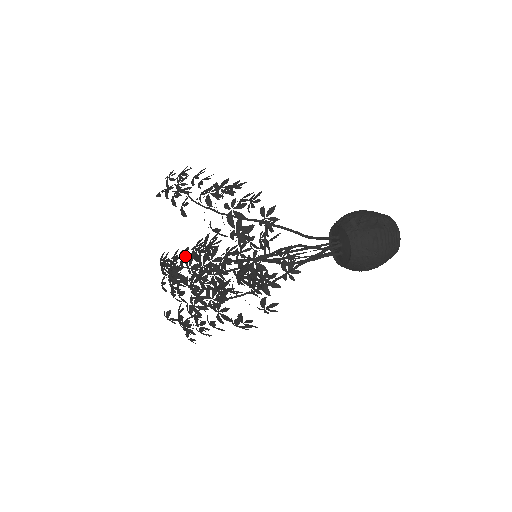
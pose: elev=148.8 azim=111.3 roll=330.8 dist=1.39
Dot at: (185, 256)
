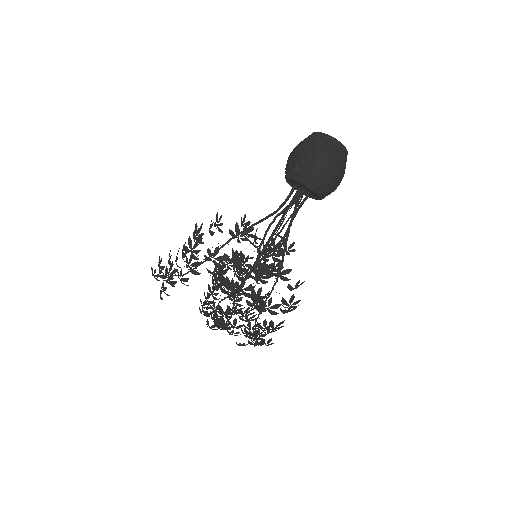
Dot at: (212, 291)
